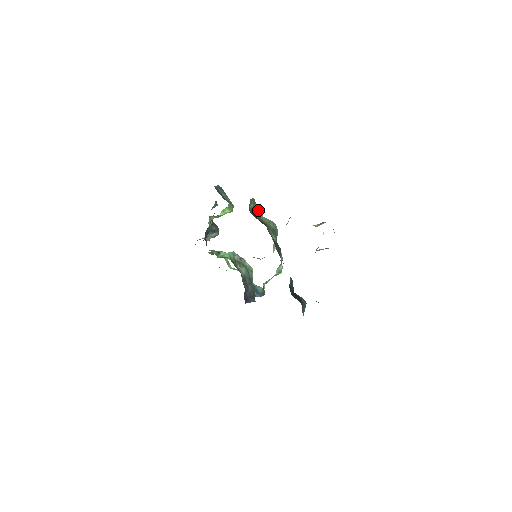
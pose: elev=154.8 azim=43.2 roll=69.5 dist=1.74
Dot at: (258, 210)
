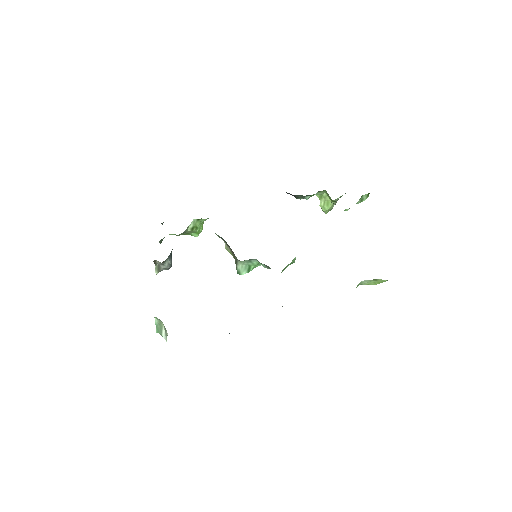
Dot at: occluded
